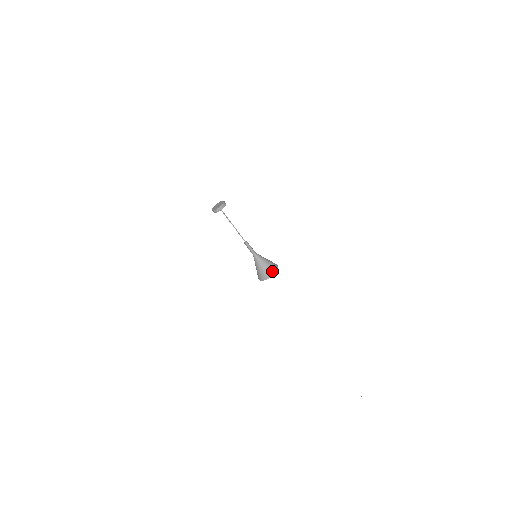
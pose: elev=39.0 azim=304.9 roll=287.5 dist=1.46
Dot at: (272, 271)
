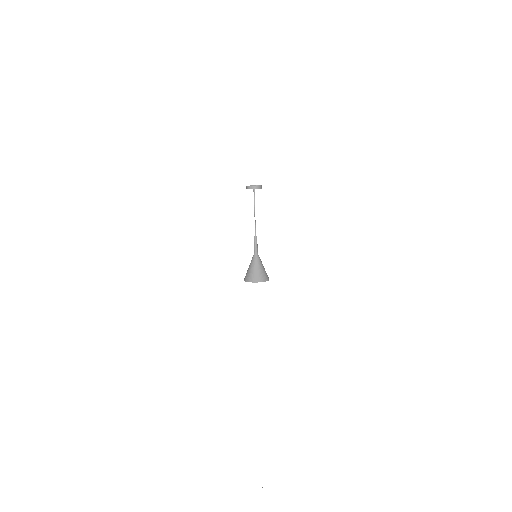
Dot at: (265, 277)
